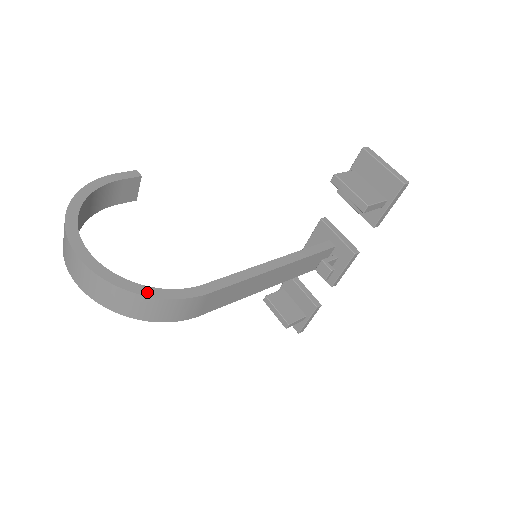
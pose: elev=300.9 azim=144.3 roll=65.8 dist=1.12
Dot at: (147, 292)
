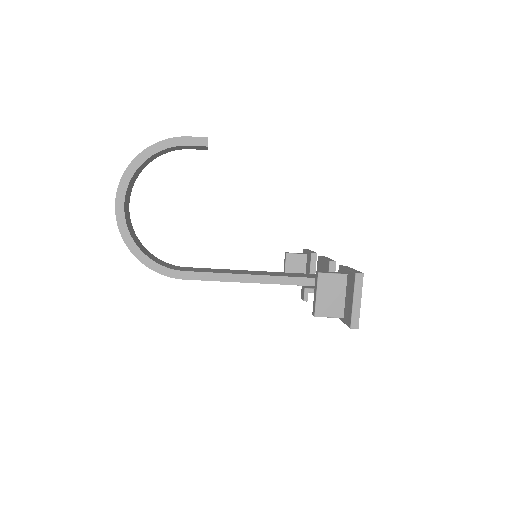
Dot at: (143, 260)
